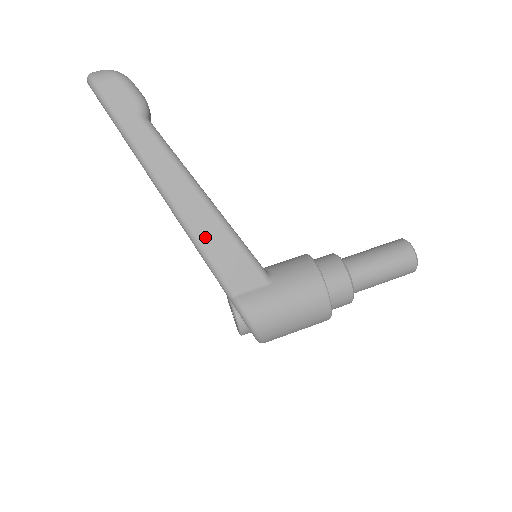
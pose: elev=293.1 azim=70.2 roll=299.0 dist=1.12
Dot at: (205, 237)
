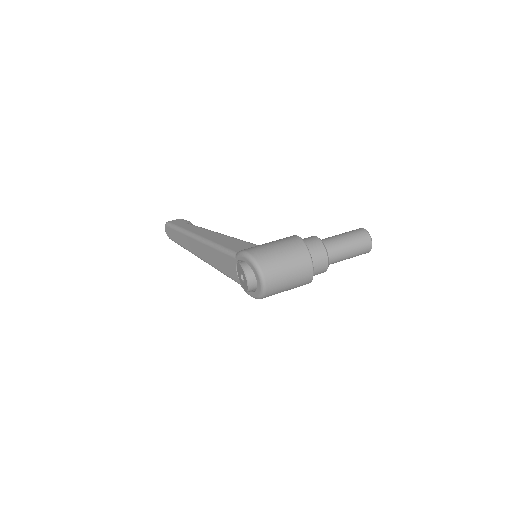
Dot at: (219, 241)
